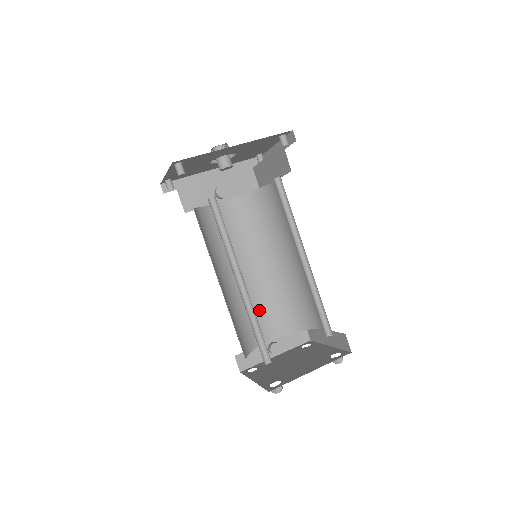
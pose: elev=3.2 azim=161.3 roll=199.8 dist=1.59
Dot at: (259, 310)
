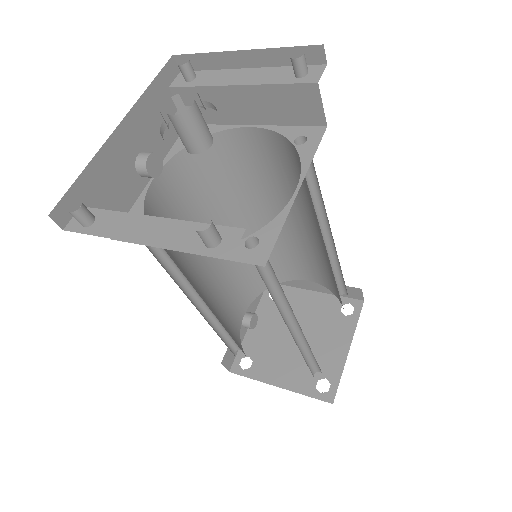
Dot at: (229, 295)
